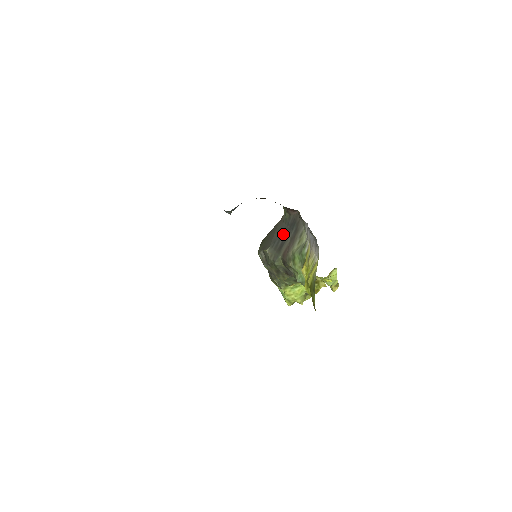
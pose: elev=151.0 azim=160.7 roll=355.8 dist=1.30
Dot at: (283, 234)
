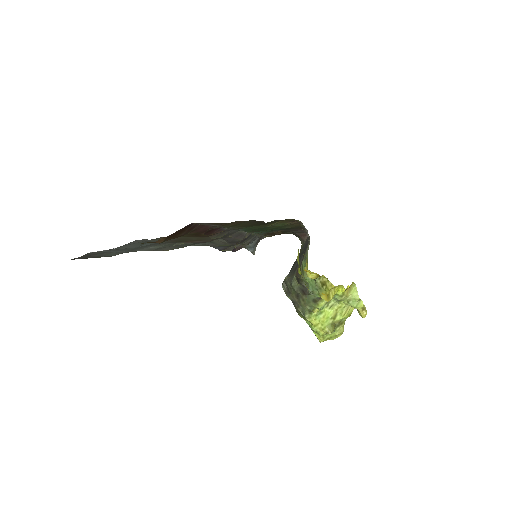
Dot at: occluded
